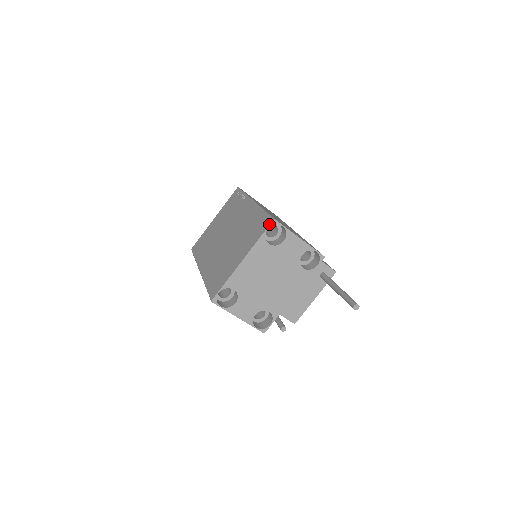
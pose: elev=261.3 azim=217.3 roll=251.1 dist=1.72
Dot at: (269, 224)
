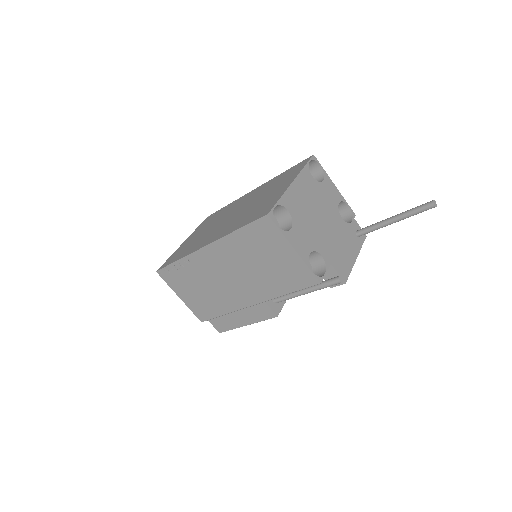
Dot at: (310, 158)
